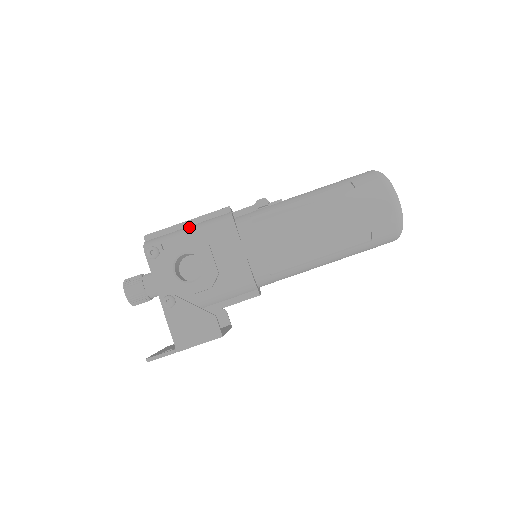
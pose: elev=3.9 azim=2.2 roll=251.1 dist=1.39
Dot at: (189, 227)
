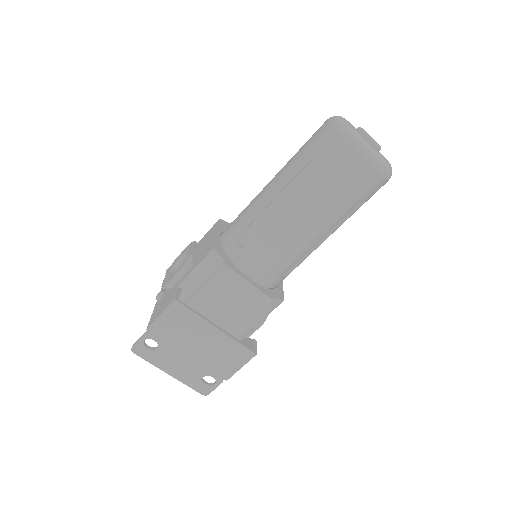
Dot at: occluded
